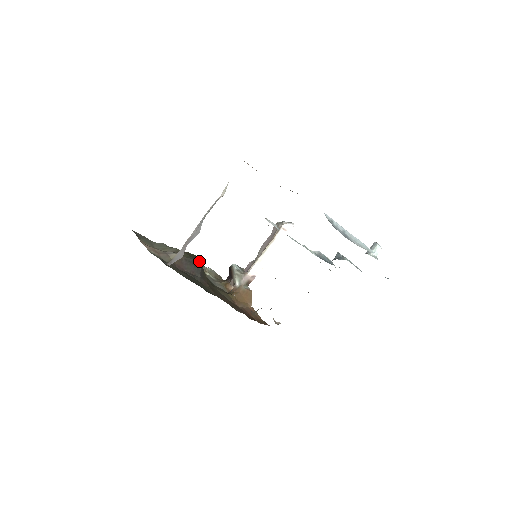
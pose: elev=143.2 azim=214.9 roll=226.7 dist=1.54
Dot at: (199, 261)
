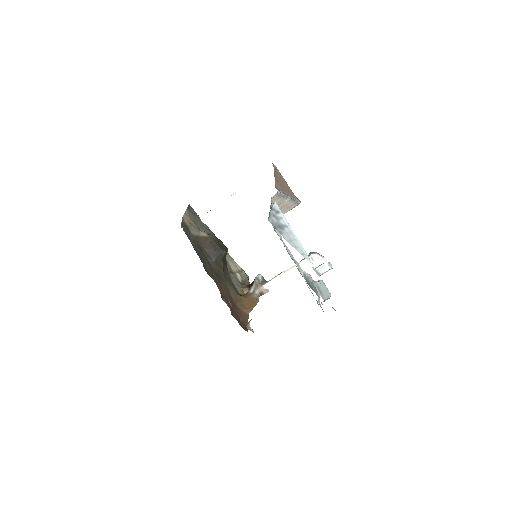
Dot at: (222, 249)
